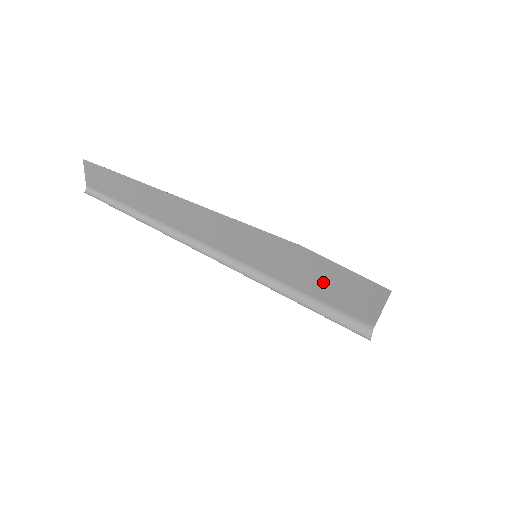
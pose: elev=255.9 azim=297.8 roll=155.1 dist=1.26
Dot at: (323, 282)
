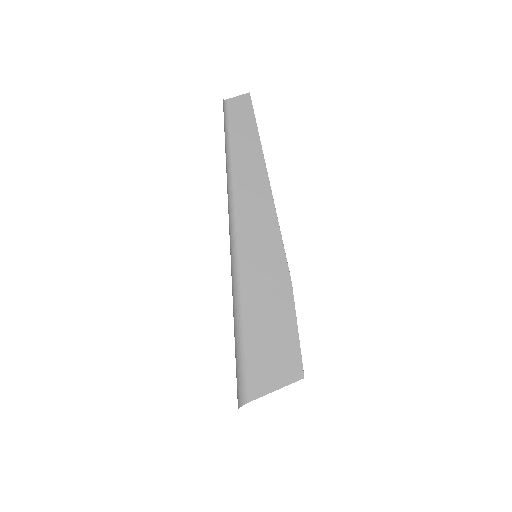
Dot at: (268, 324)
